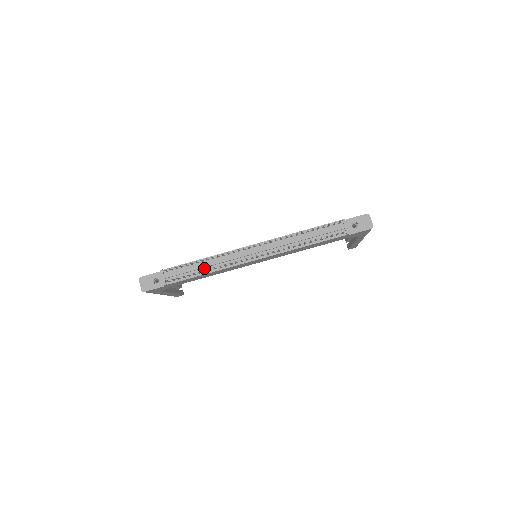
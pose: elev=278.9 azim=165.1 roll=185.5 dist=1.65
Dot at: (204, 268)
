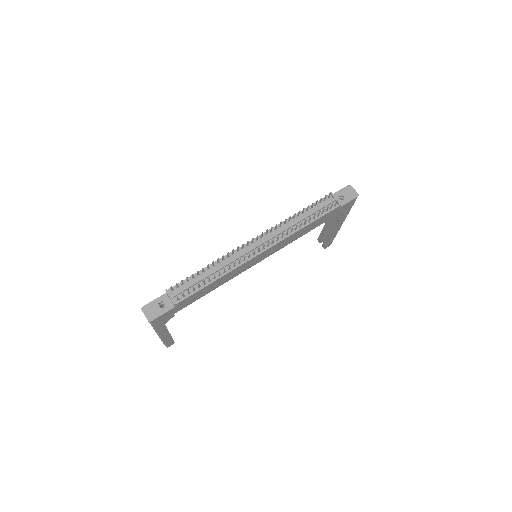
Dot at: (212, 275)
